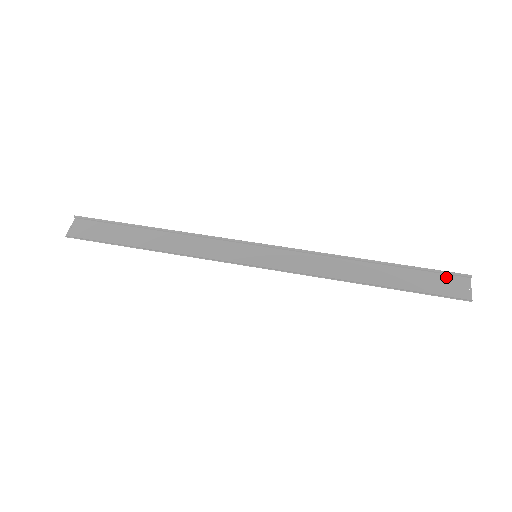
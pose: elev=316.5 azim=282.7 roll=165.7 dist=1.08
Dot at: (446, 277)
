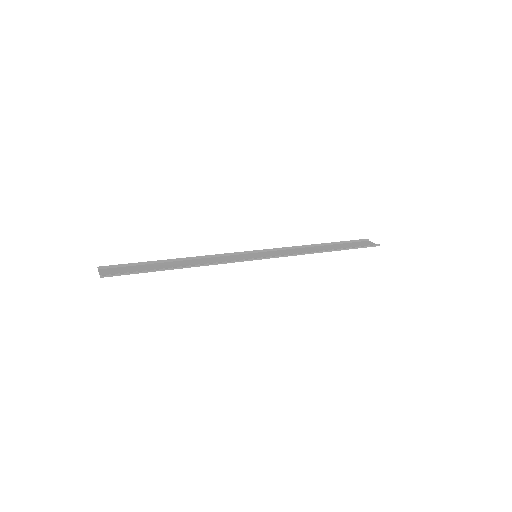
Dot at: (359, 242)
